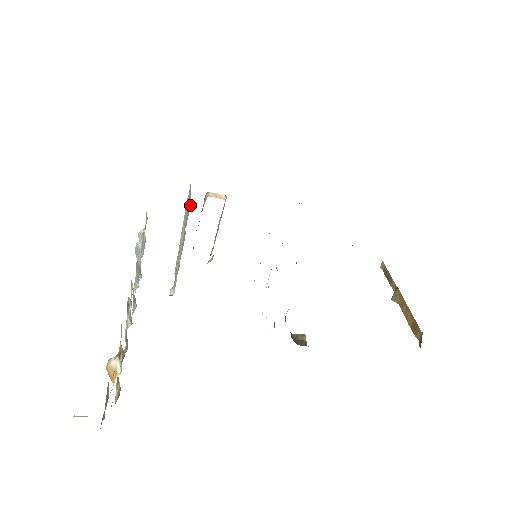
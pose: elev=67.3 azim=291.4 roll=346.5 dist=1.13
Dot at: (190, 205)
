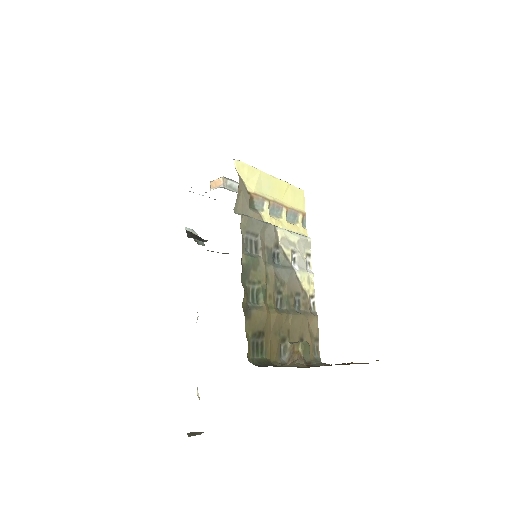
Dot at: occluded
